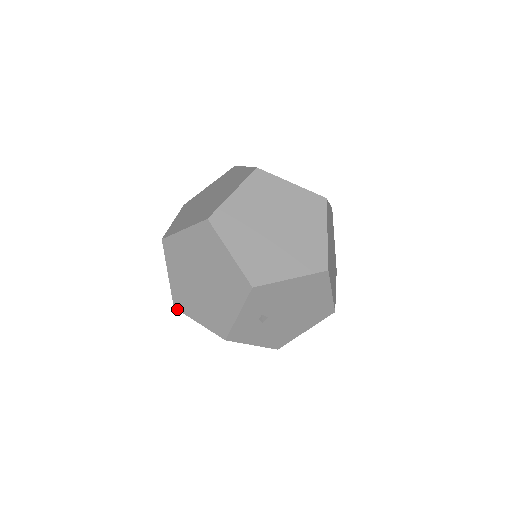
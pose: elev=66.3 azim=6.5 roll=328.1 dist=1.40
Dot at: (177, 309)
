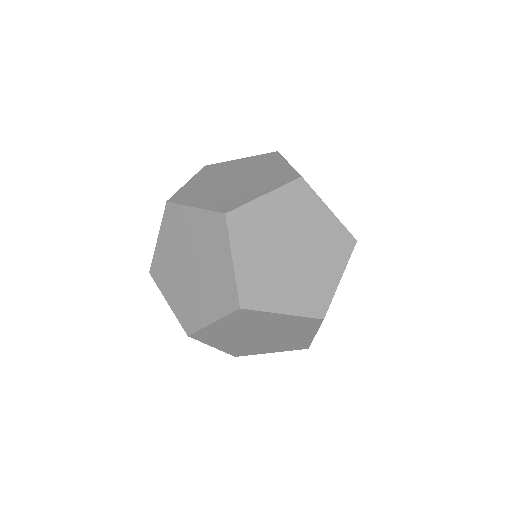
Dot at: occluded
